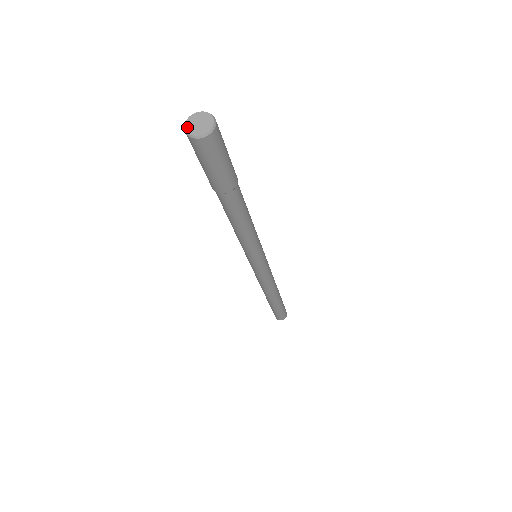
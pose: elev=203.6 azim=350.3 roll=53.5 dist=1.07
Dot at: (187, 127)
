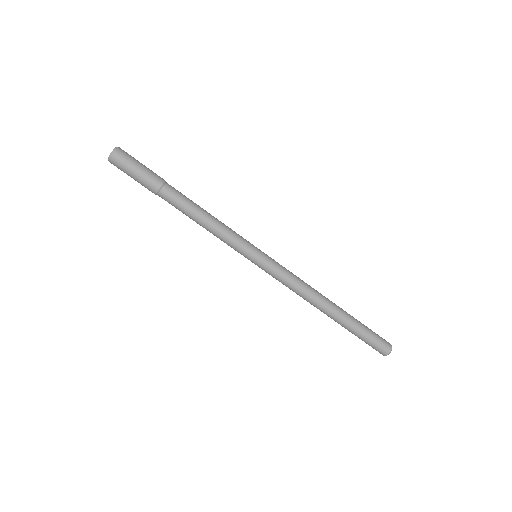
Dot at: (109, 159)
